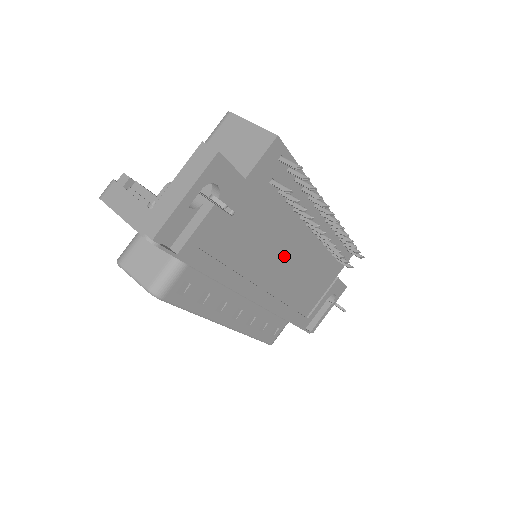
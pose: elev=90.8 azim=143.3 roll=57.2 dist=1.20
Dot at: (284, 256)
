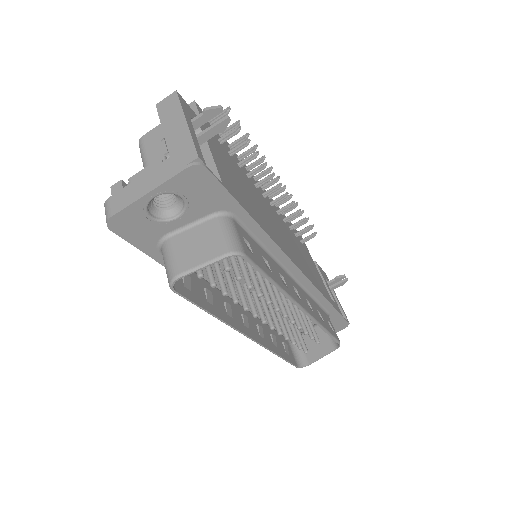
Dot at: (275, 224)
